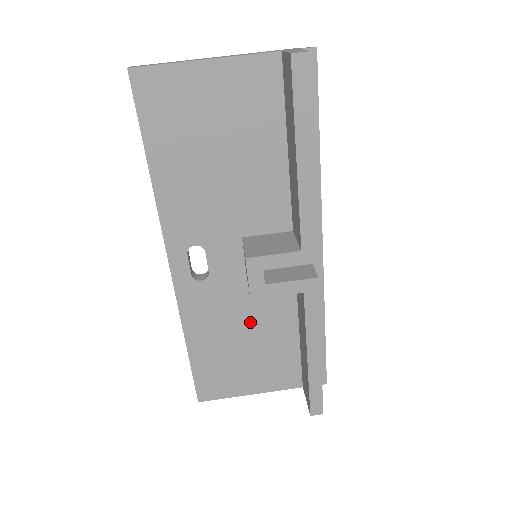
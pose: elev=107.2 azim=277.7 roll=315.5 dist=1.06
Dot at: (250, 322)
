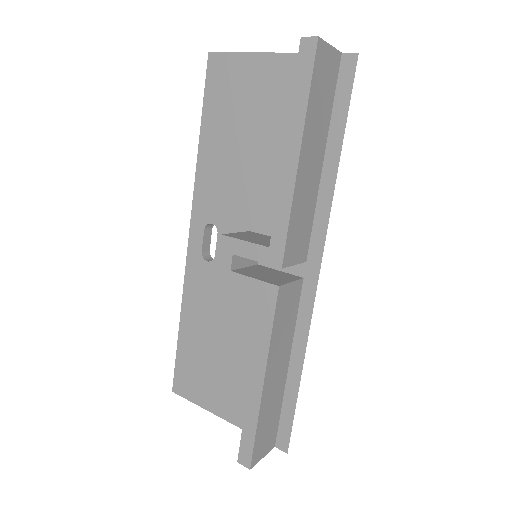
Dot at: (234, 328)
